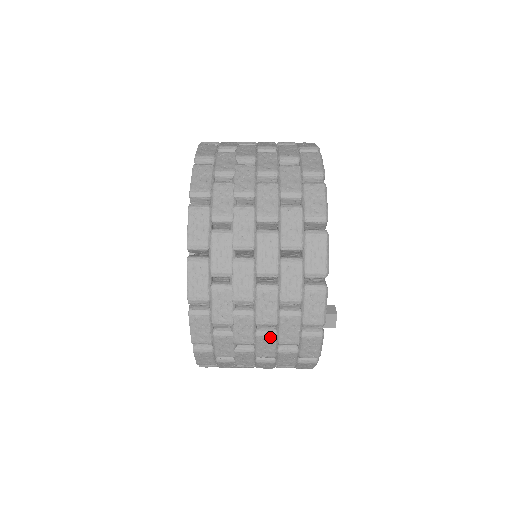
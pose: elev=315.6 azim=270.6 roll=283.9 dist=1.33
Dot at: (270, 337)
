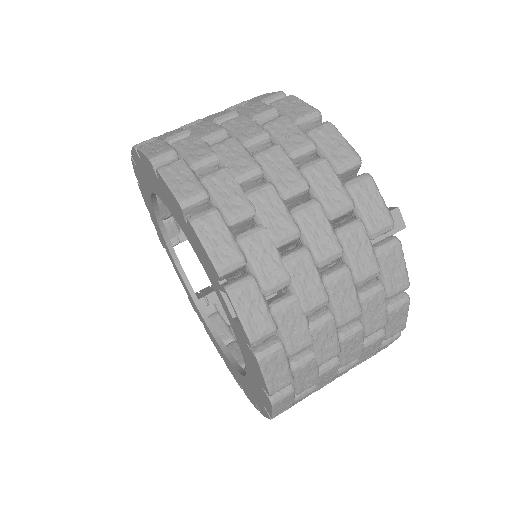
Dot at: (343, 277)
